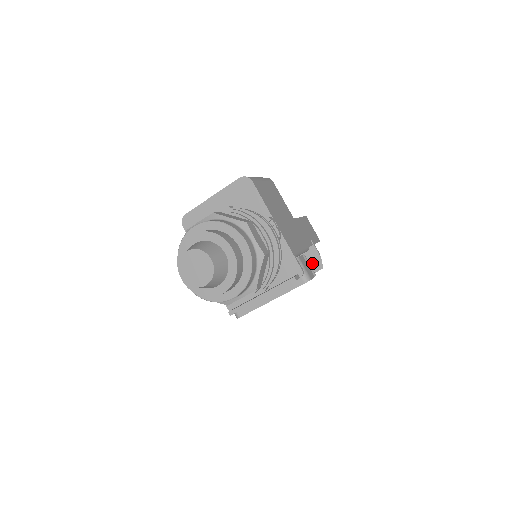
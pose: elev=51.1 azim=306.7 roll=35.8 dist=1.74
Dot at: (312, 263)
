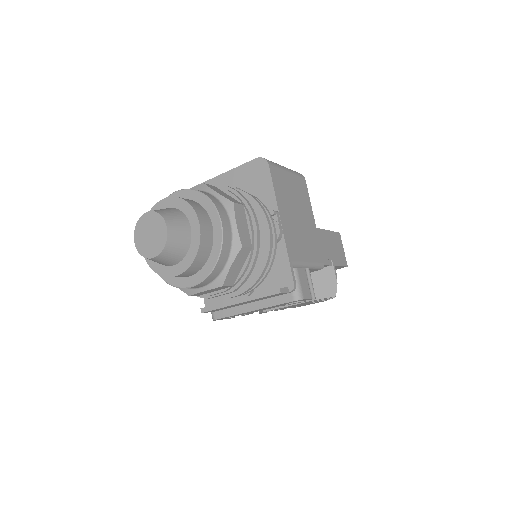
Dot at: (324, 286)
